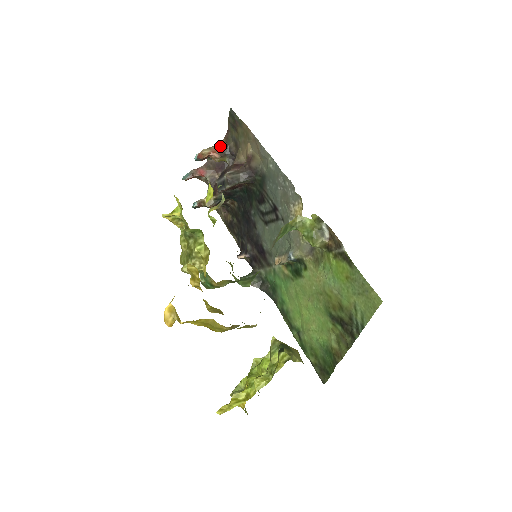
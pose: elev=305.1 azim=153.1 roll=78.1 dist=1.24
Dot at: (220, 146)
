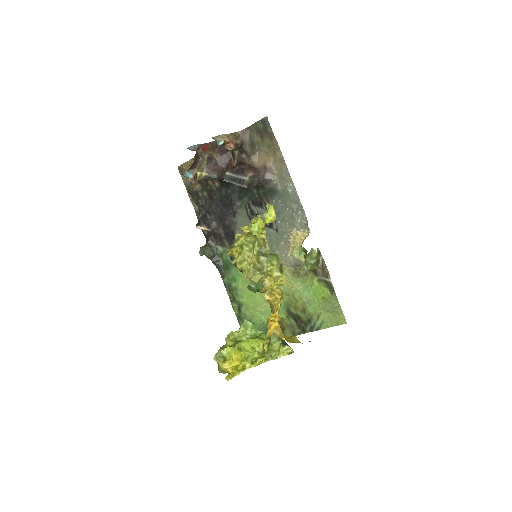
Dot at: (236, 137)
